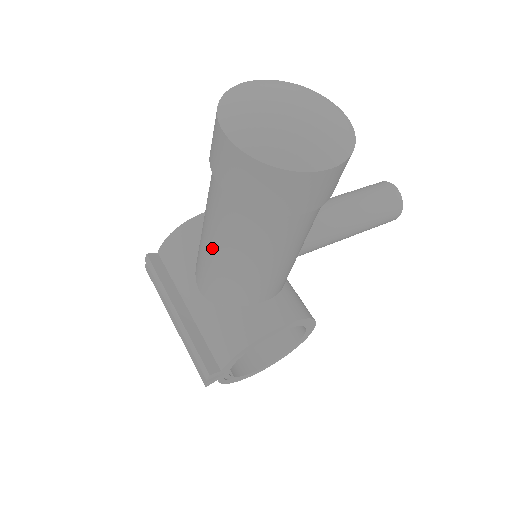
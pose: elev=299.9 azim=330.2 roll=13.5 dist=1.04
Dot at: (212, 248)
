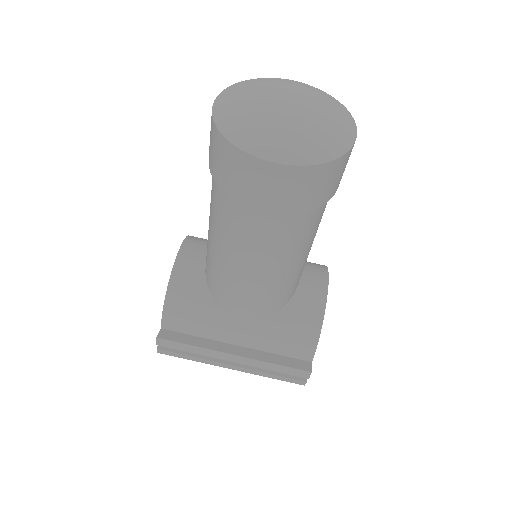
Dot at: (258, 274)
